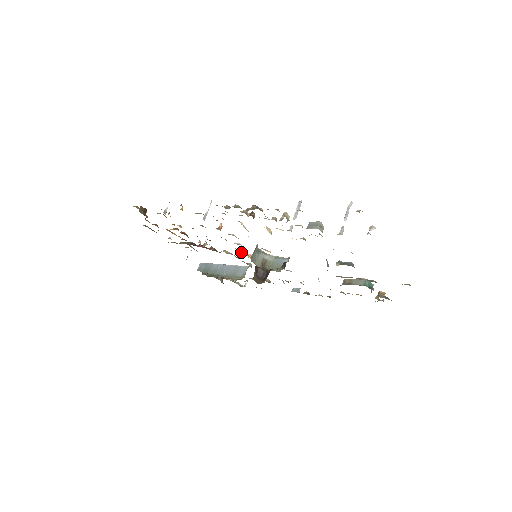
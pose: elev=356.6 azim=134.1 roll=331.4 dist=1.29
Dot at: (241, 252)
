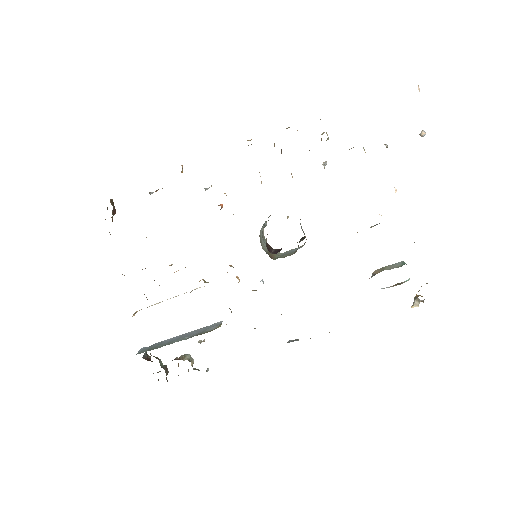
Dot at: (231, 266)
